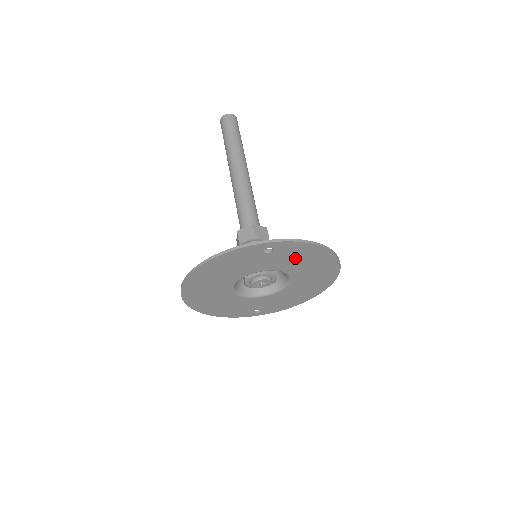
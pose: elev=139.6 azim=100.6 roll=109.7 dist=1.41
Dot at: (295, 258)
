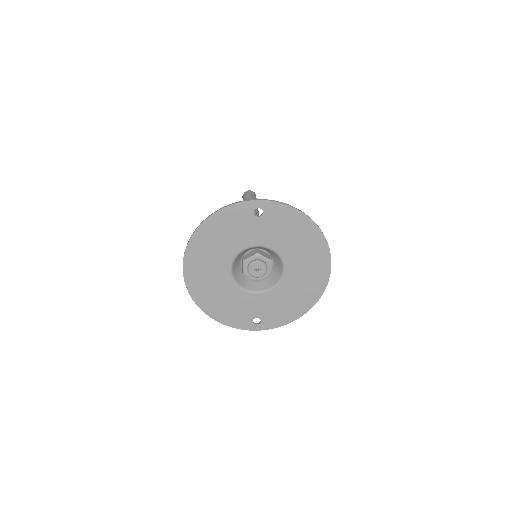
Dot at: (285, 230)
